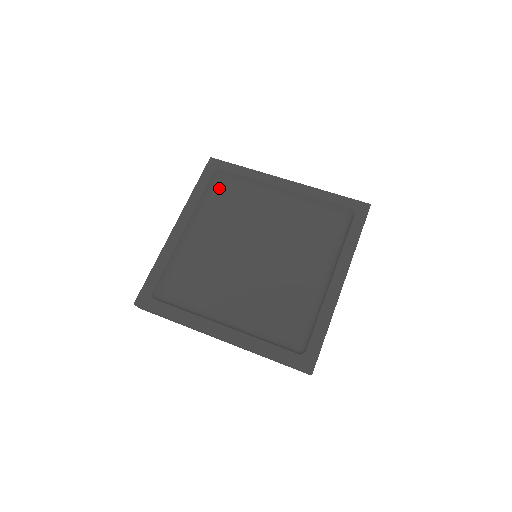
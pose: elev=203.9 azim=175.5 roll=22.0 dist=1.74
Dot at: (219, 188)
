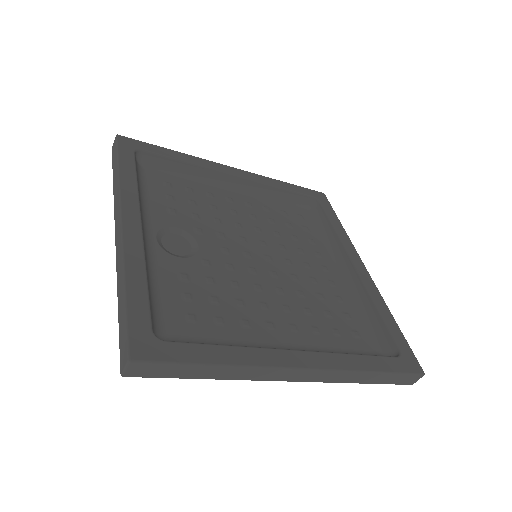
Dot at: (300, 209)
